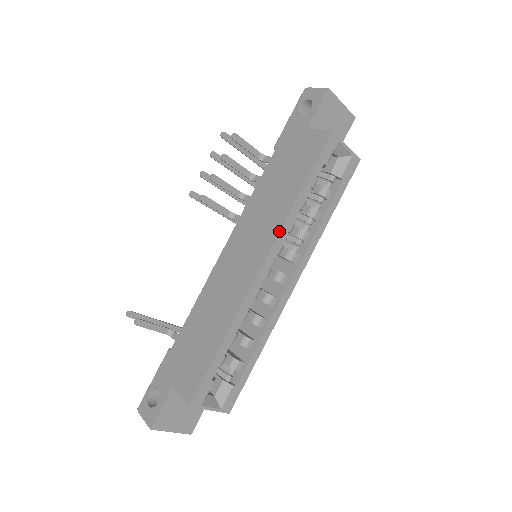
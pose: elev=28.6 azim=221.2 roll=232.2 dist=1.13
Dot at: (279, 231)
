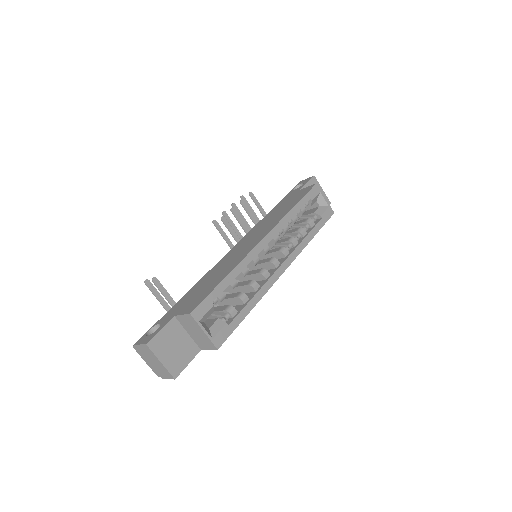
Dot at: (278, 222)
